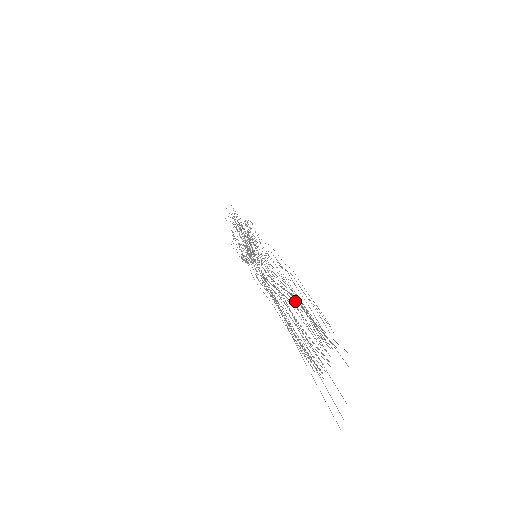
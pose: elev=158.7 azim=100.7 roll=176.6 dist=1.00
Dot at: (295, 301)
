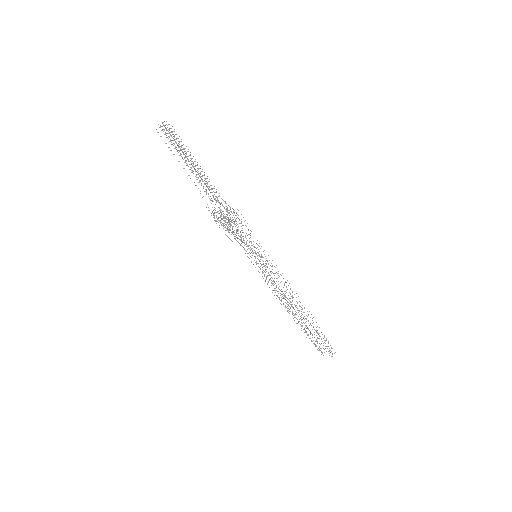
Dot at: occluded
